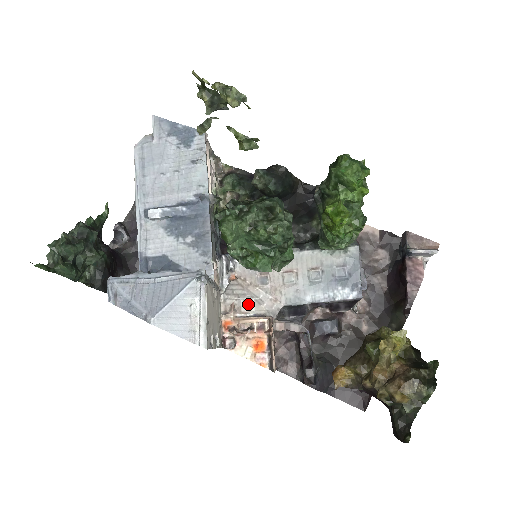
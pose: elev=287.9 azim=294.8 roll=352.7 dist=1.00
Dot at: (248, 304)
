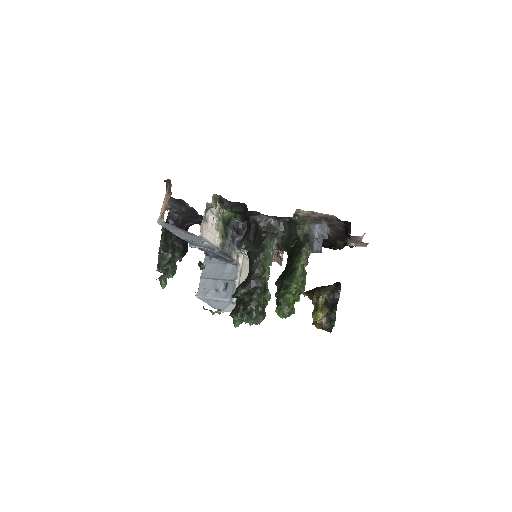
Dot at: occluded
